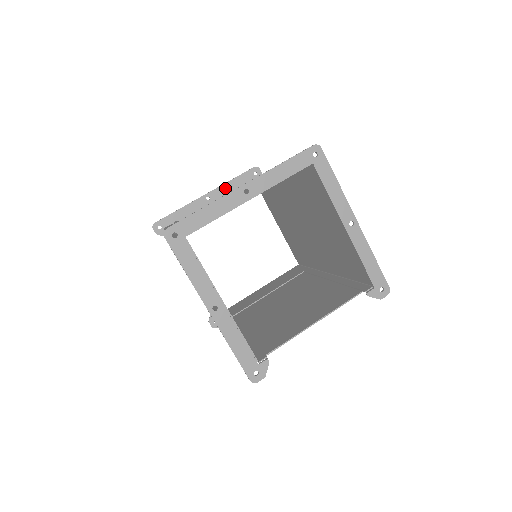
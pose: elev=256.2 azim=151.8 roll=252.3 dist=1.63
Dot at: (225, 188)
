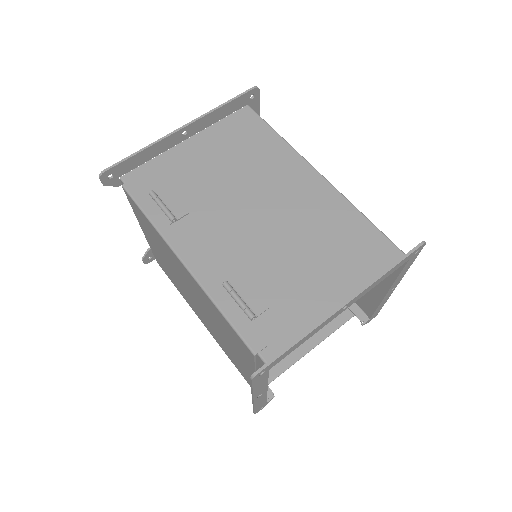
Dot at: (210, 118)
